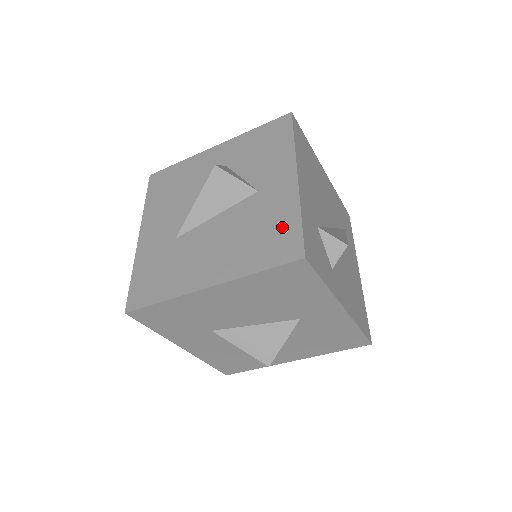
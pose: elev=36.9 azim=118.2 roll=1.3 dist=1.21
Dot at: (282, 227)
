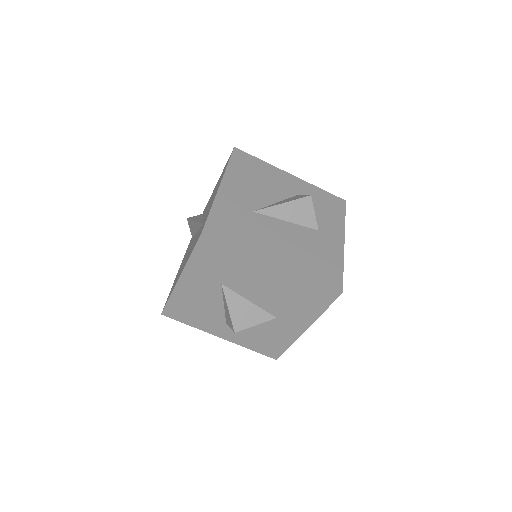
Dot at: (331, 265)
